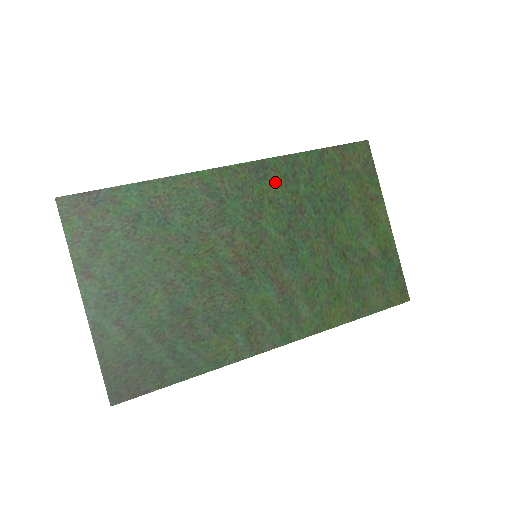
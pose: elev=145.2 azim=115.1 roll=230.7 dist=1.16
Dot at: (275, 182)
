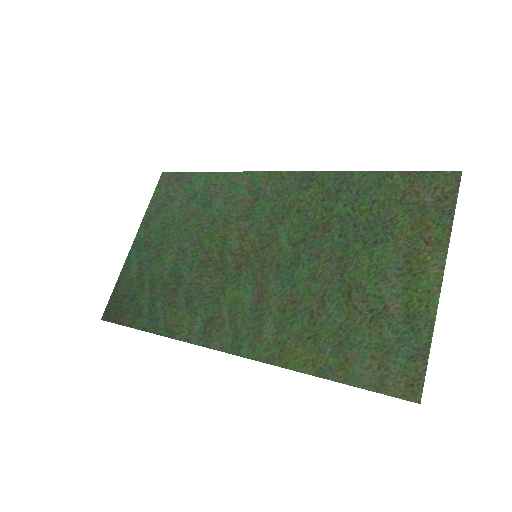
Dot at: (314, 194)
